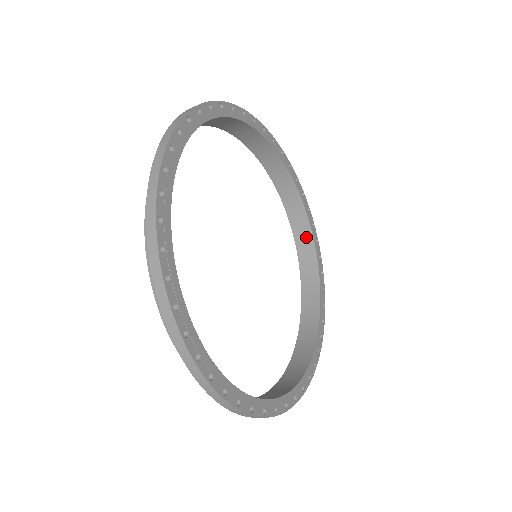
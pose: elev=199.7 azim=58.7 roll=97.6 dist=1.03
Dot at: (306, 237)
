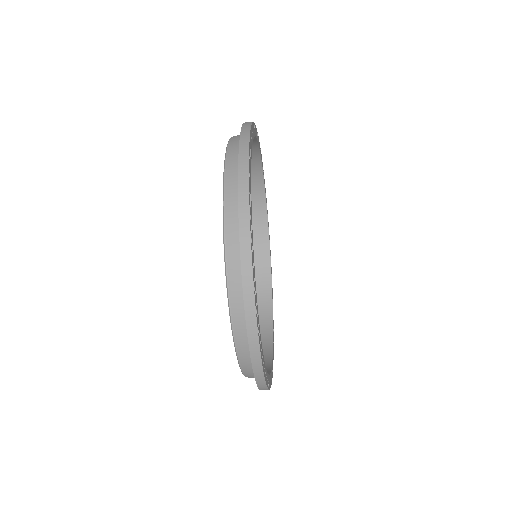
Dot at: (258, 184)
